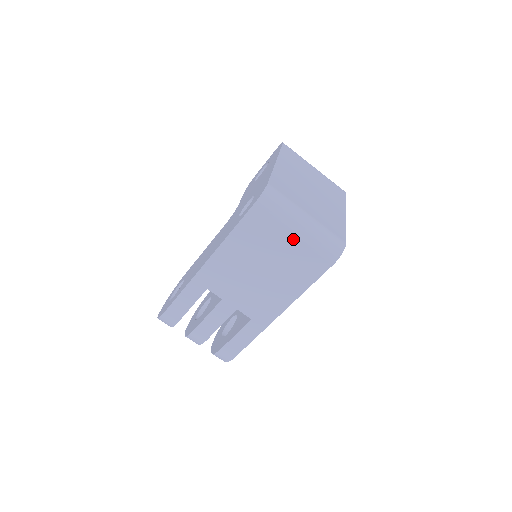
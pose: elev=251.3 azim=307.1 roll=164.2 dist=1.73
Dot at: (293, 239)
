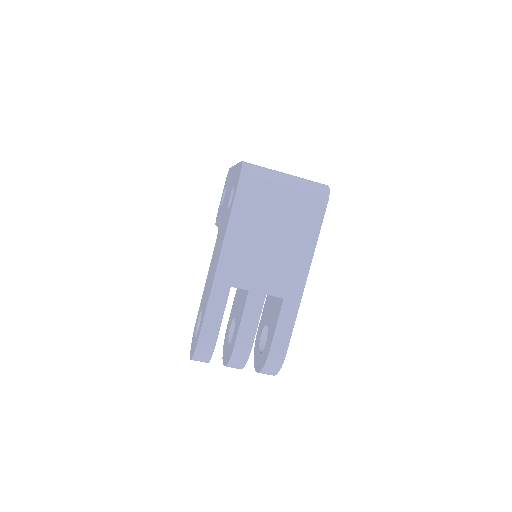
Dot at: (285, 194)
